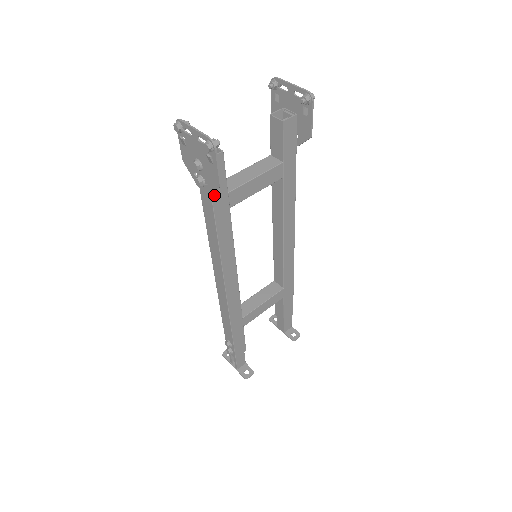
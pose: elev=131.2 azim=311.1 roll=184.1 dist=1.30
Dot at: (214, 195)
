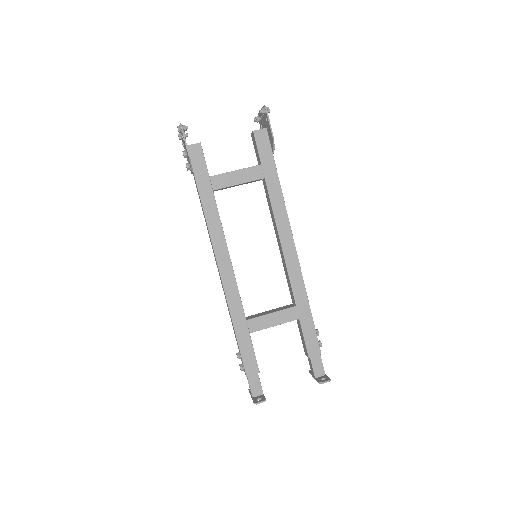
Dot at: (197, 175)
